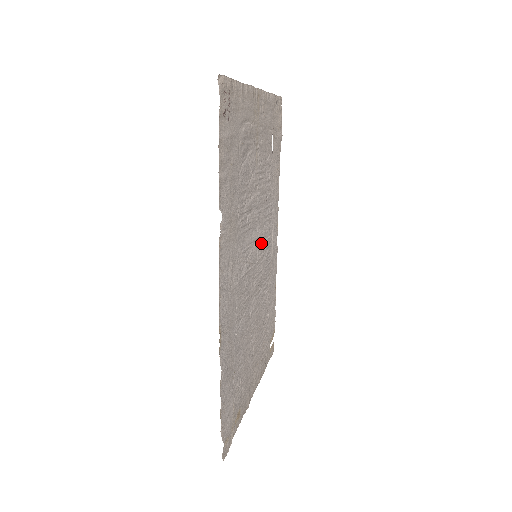
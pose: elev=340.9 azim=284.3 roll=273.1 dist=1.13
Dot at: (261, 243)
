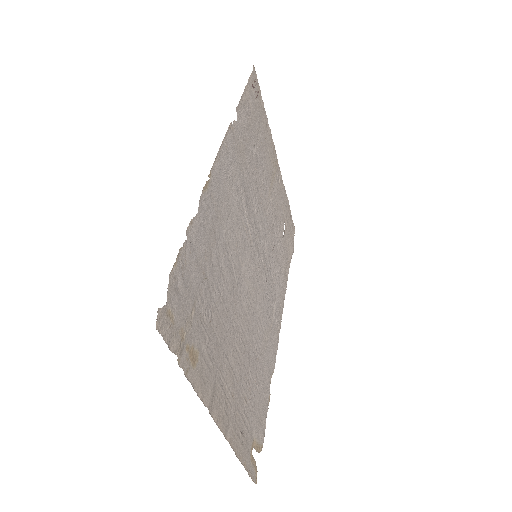
Dot at: (263, 265)
